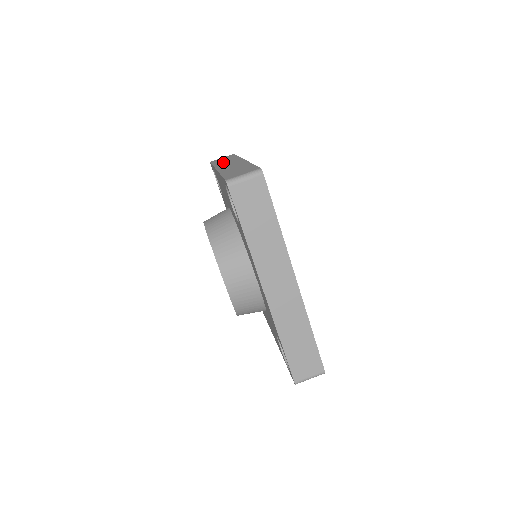
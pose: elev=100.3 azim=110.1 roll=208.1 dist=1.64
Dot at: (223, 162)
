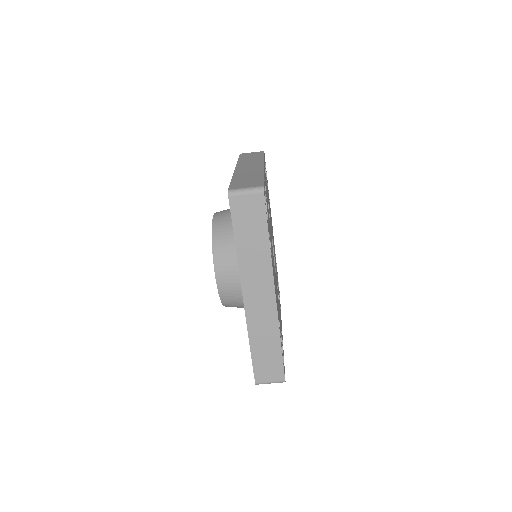
Dot at: (247, 160)
